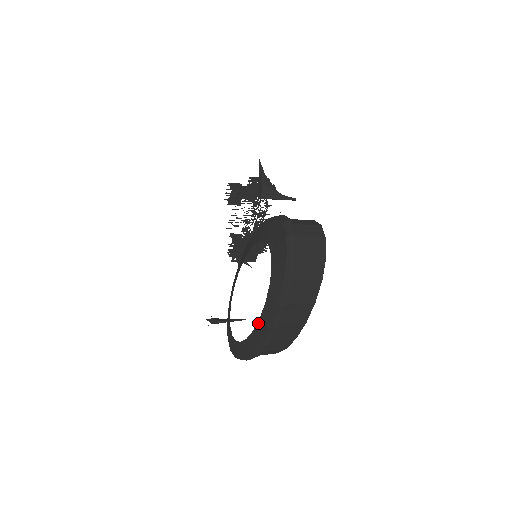
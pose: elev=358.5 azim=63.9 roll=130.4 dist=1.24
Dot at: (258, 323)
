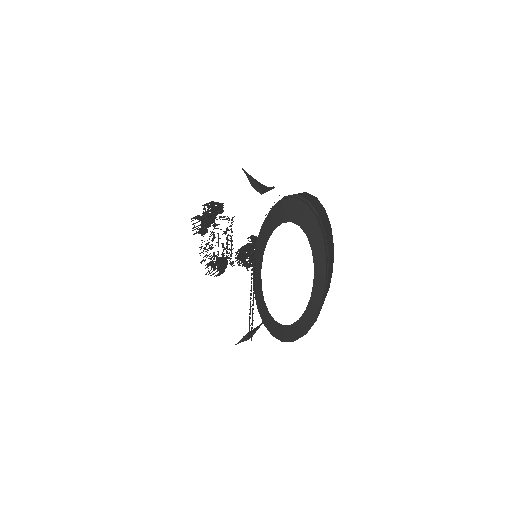
Dot at: (313, 287)
